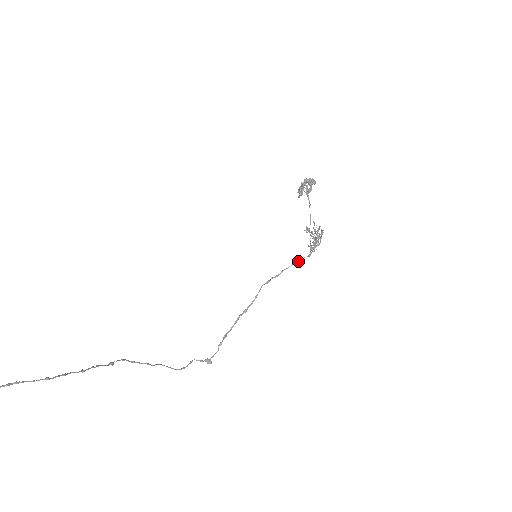
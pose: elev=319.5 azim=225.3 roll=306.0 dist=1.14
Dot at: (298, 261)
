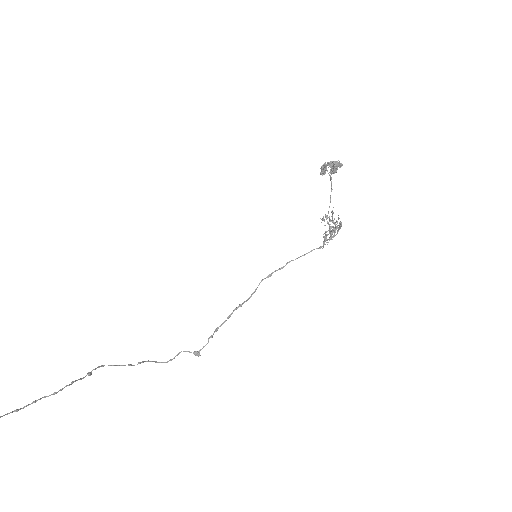
Dot at: occluded
